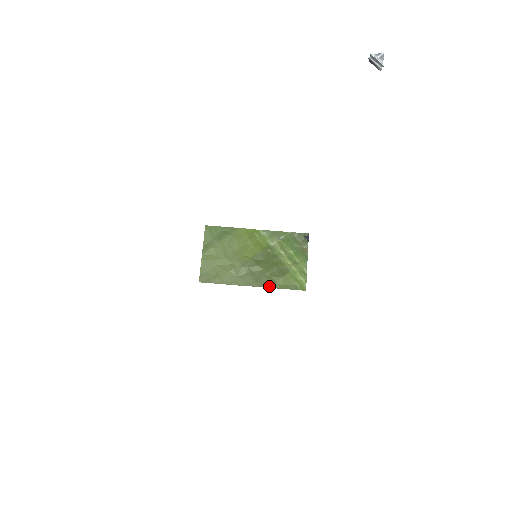
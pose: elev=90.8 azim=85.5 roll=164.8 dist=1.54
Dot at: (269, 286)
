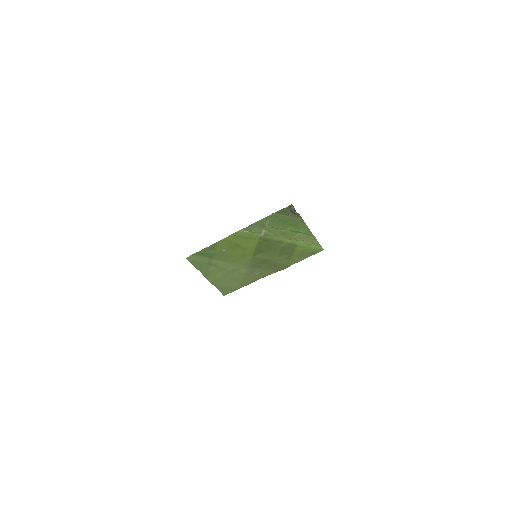
Dot at: (287, 267)
